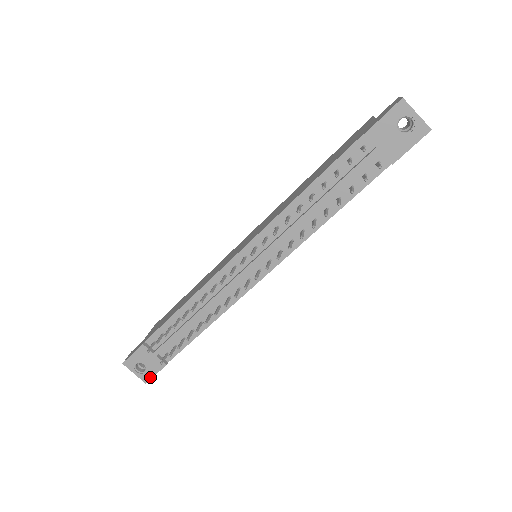
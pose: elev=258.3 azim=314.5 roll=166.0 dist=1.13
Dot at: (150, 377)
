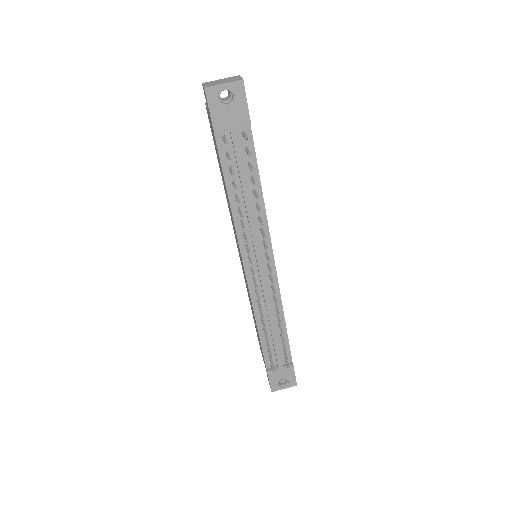
Dot at: (294, 380)
